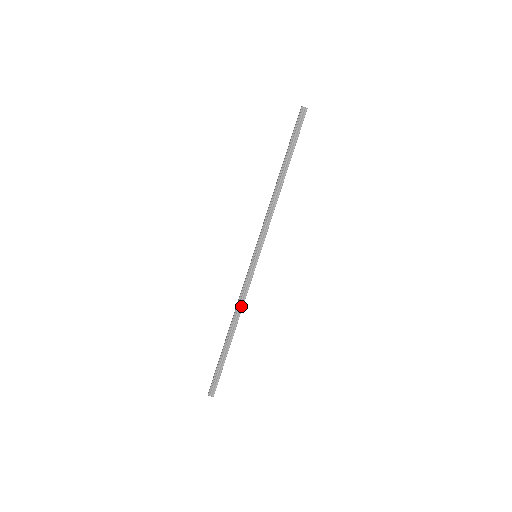
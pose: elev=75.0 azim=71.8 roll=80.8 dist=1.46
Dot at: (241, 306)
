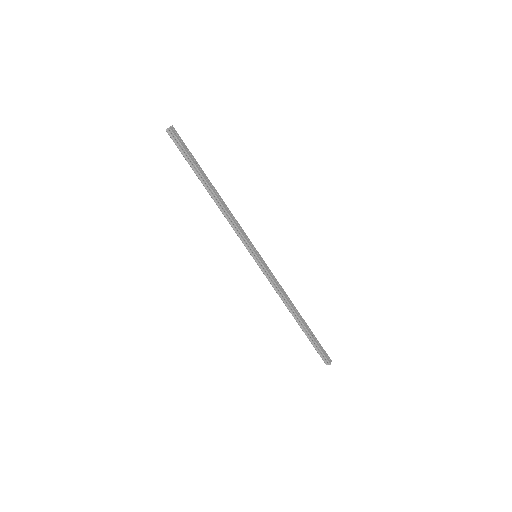
Dot at: (282, 297)
